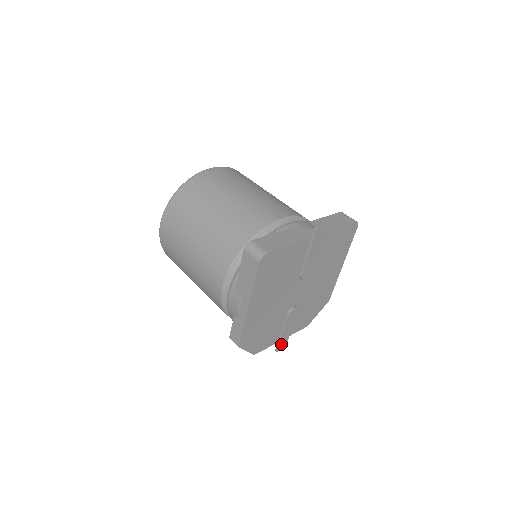
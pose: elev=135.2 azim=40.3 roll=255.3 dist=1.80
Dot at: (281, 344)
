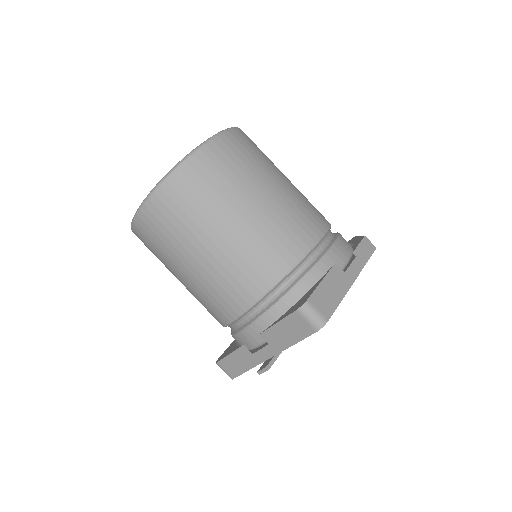
Dot at: occluded
